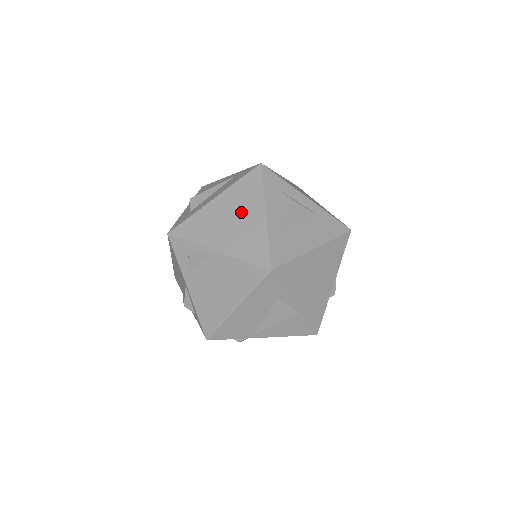
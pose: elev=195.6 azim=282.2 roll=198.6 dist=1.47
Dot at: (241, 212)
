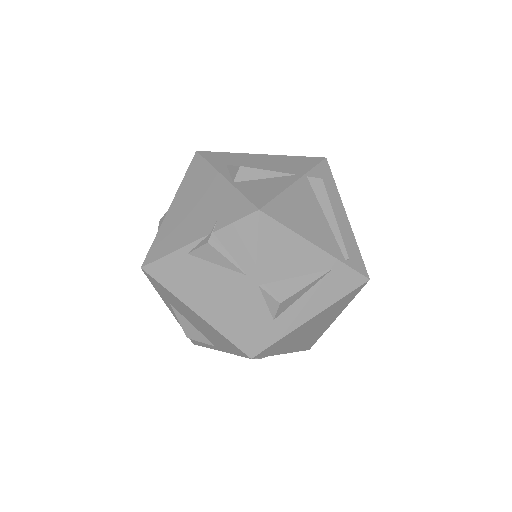
Dot at: (323, 323)
